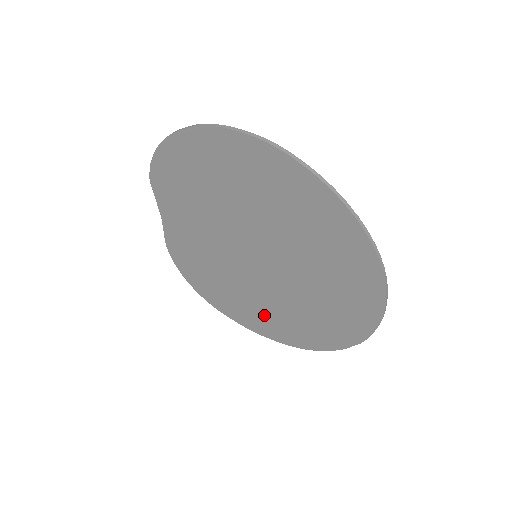
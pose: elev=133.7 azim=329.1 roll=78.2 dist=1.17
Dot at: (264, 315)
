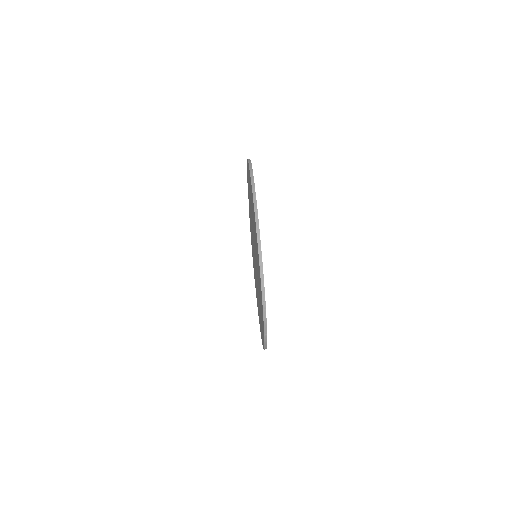
Dot at: occluded
